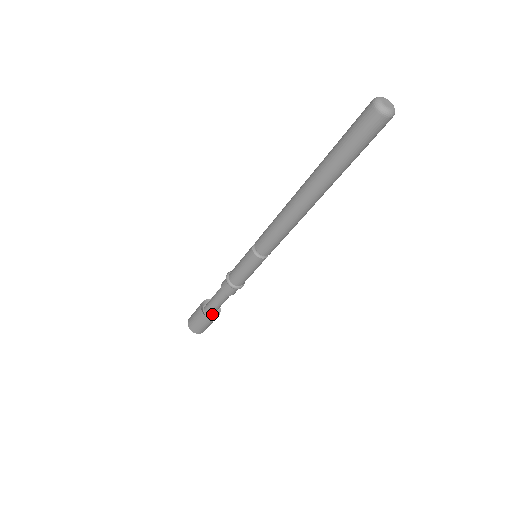
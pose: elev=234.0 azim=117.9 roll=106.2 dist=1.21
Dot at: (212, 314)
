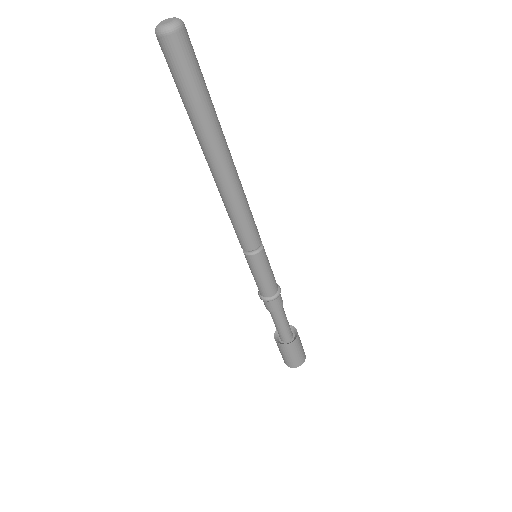
Dot at: (291, 338)
